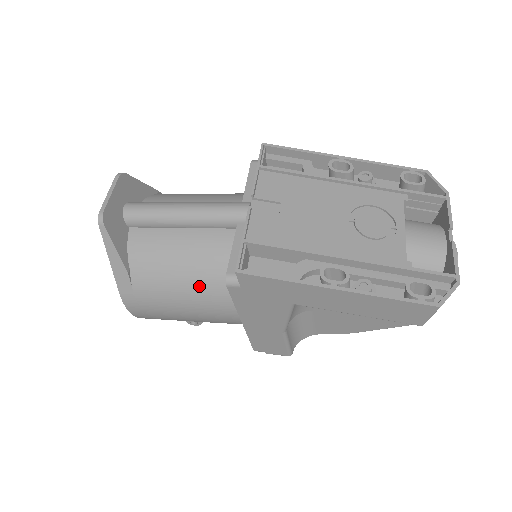
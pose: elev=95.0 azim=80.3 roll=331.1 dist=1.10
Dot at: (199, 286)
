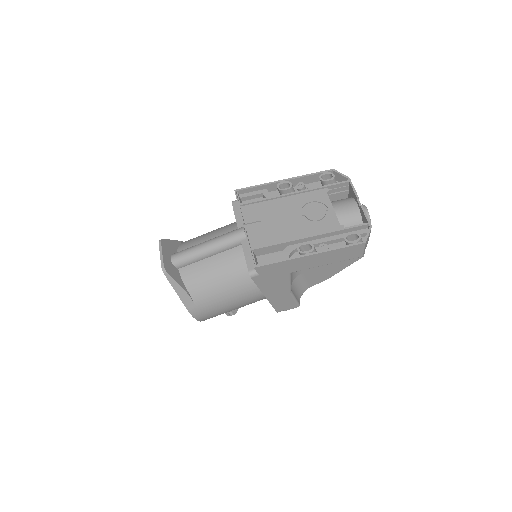
Dot at: (233, 285)
